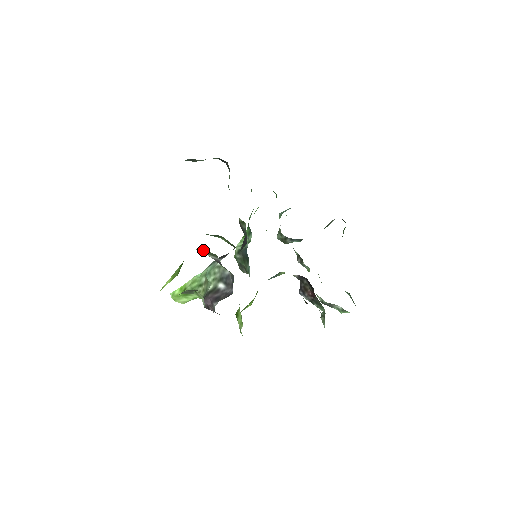
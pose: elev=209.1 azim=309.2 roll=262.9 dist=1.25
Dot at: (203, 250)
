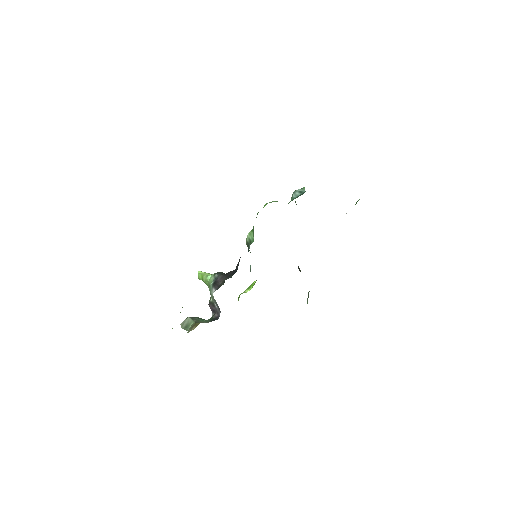
Dot at: occluded
